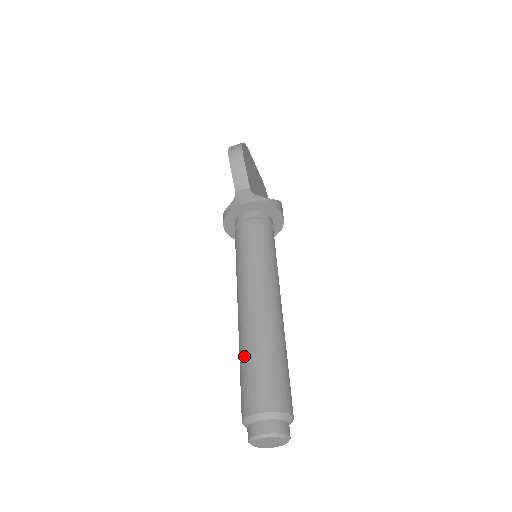
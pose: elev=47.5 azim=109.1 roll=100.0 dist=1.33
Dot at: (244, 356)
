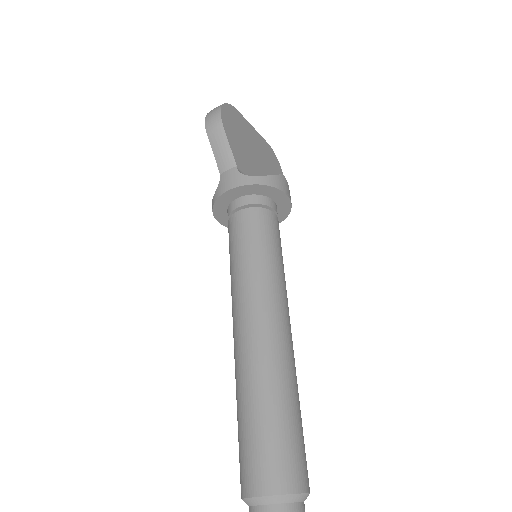
Dot at: (239, 409)
